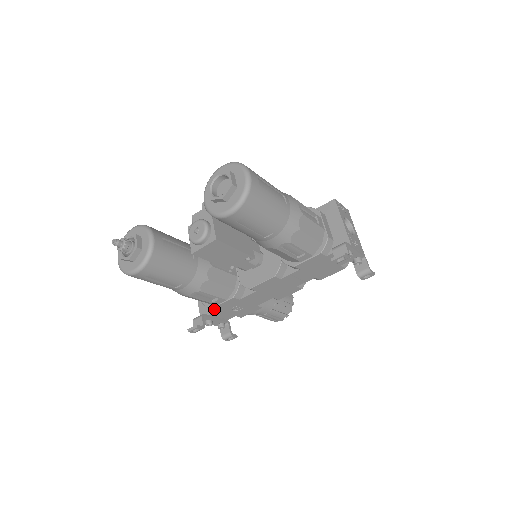
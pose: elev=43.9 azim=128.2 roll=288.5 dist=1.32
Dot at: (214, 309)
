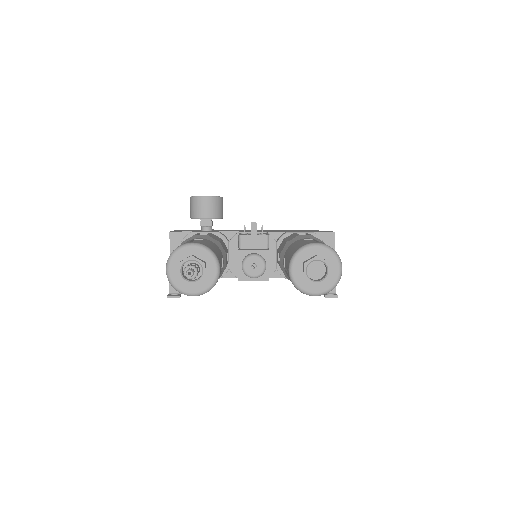
Dot at: occluded
